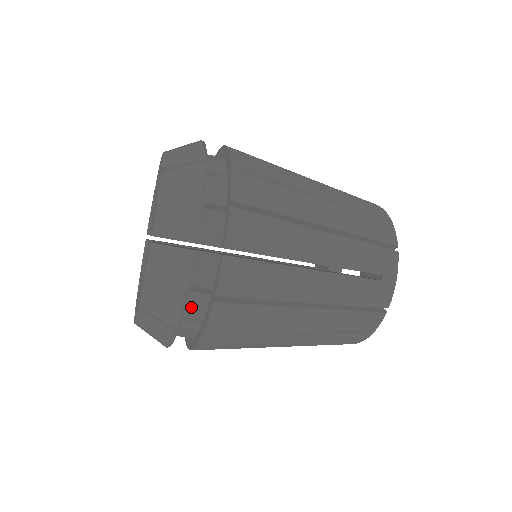
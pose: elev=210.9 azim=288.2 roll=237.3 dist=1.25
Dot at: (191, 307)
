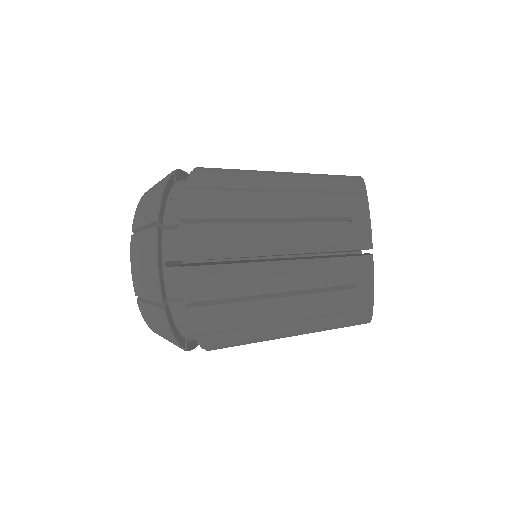
Dot at: occluded
